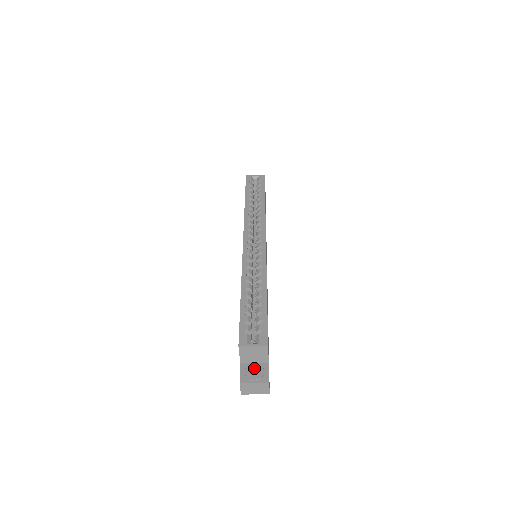
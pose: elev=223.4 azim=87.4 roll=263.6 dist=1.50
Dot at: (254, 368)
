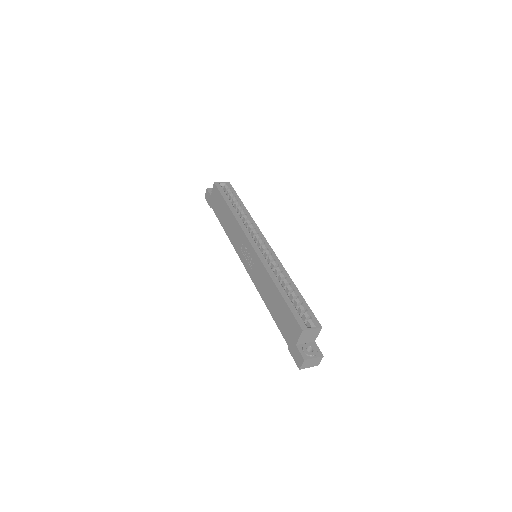
Dot at: (308, 347)
